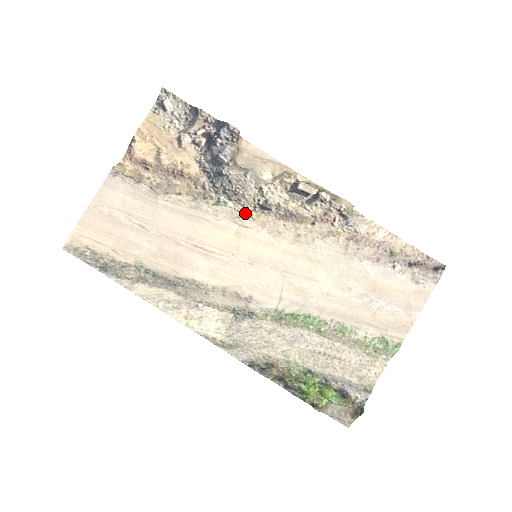
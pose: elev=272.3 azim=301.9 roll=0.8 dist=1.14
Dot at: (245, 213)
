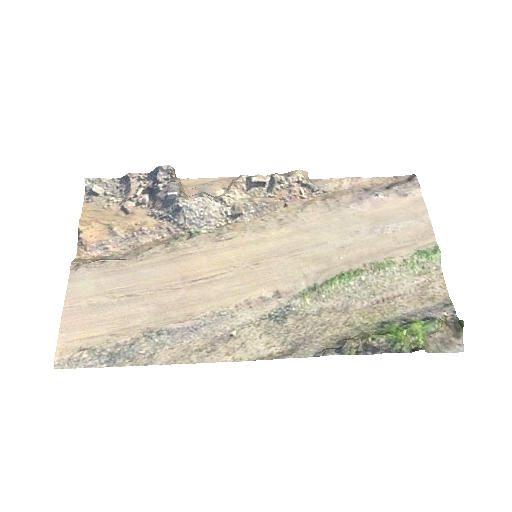
Dot at: (221, 230)
